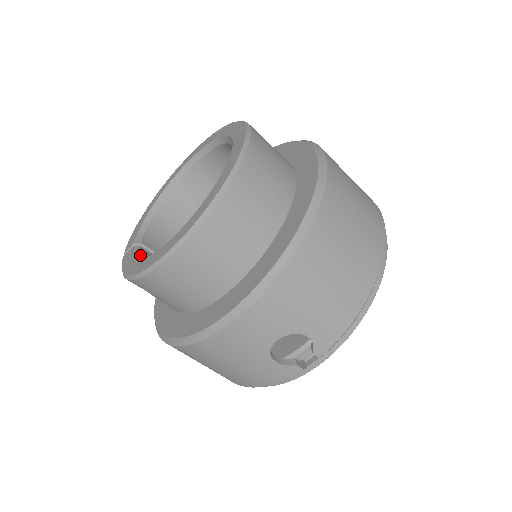
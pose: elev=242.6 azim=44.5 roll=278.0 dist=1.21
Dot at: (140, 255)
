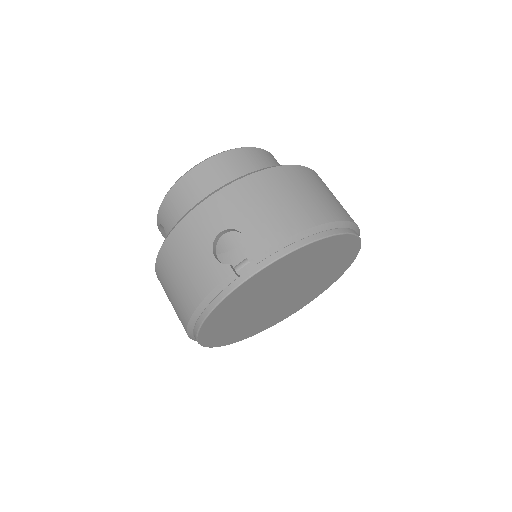
Dot at: occluded
